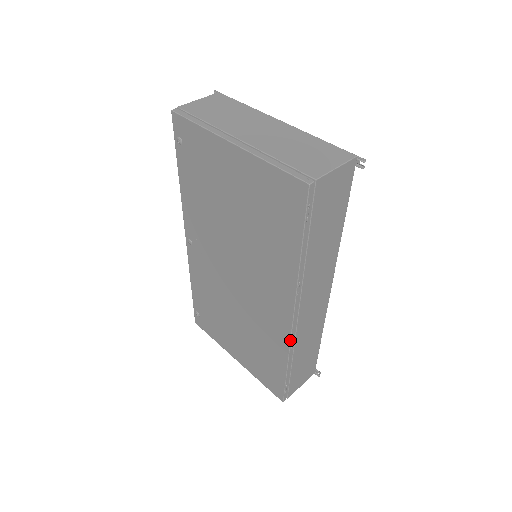
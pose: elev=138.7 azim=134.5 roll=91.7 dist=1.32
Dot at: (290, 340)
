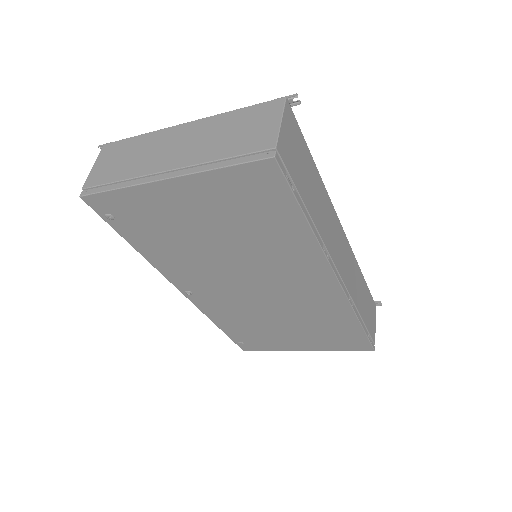
Dot at: (347, 300)
